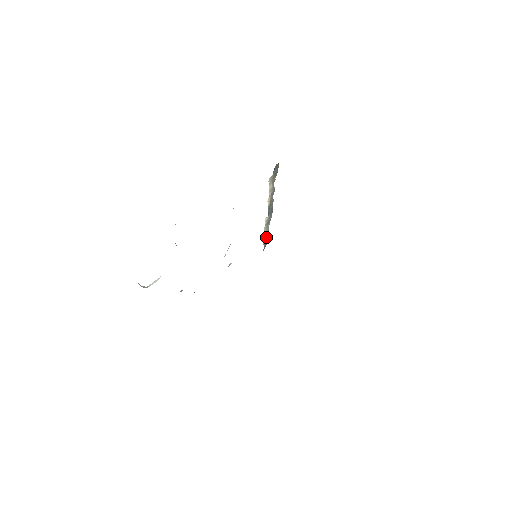
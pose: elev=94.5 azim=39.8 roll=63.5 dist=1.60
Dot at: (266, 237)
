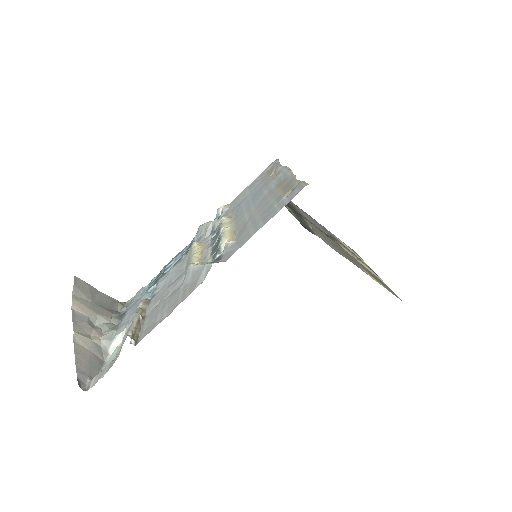
Dot at: occluded
